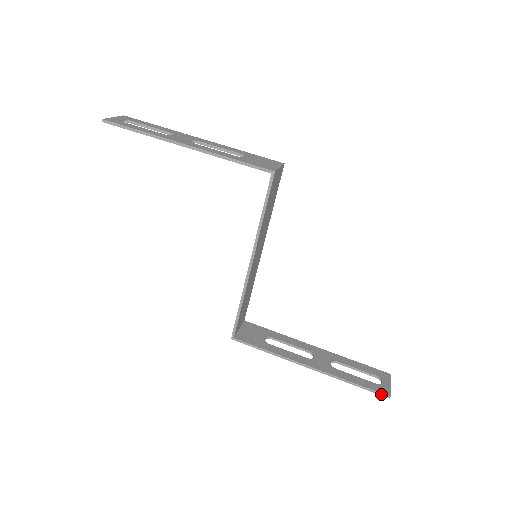
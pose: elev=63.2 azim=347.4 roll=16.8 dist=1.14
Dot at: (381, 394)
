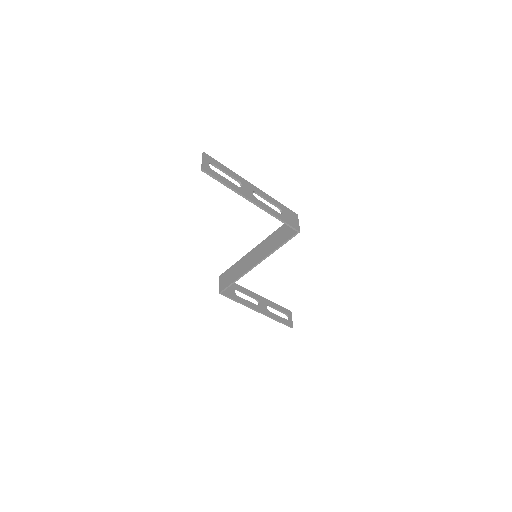
Dot at: (289, 326)
